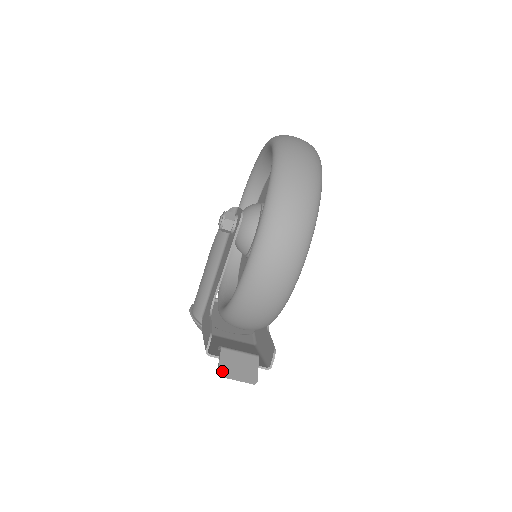
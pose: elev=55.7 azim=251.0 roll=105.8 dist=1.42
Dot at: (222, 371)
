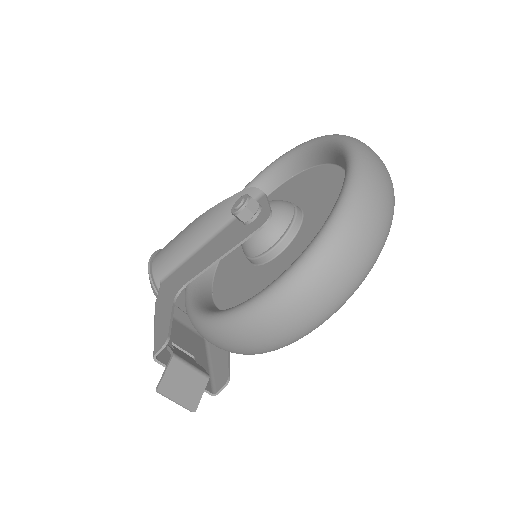
Dot at: (163, 387)
